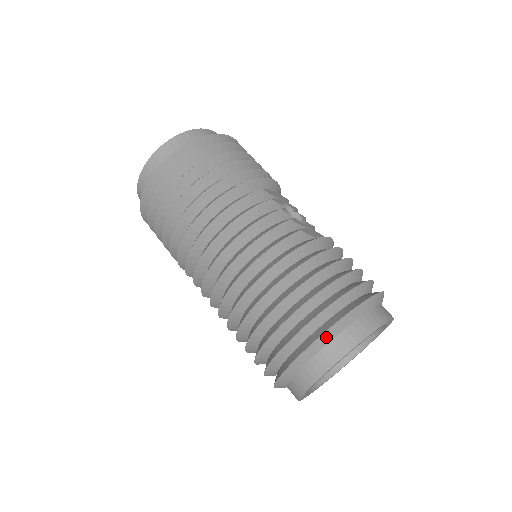
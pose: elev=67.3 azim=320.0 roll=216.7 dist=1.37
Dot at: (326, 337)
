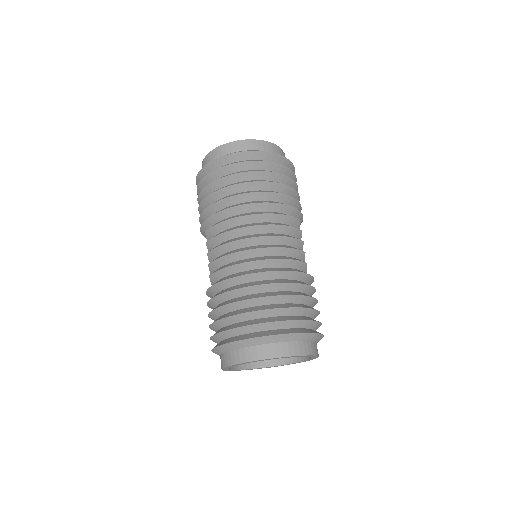
Dot at: (286, 337)
